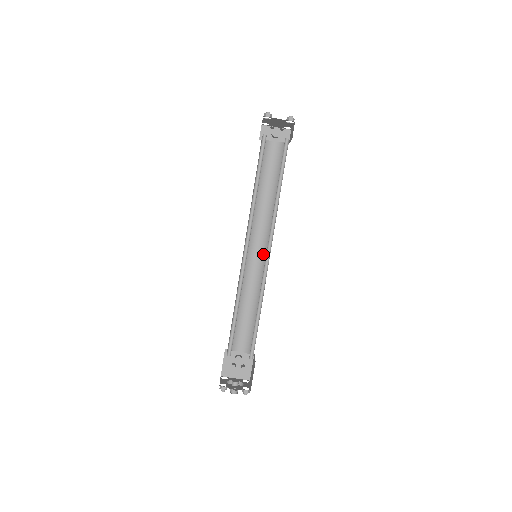
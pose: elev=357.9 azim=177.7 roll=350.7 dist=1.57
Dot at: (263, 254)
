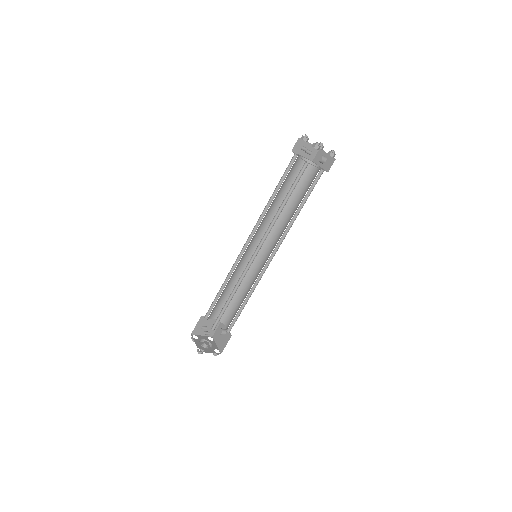
Dot at: (267, 259)
